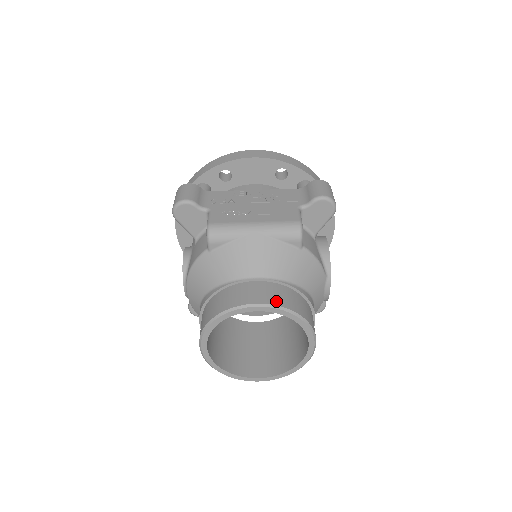
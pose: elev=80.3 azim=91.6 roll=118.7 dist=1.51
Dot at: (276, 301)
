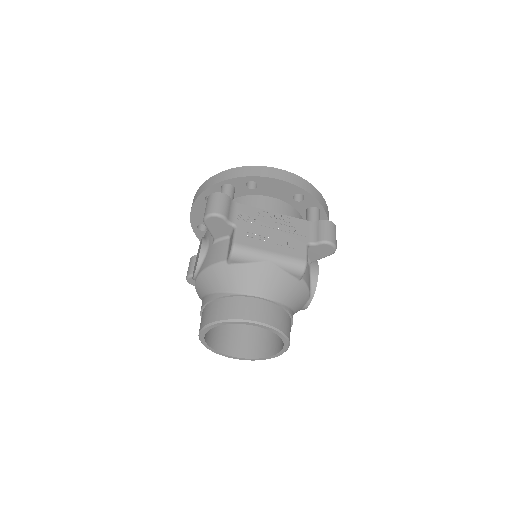
Dot at: (271, 321)
